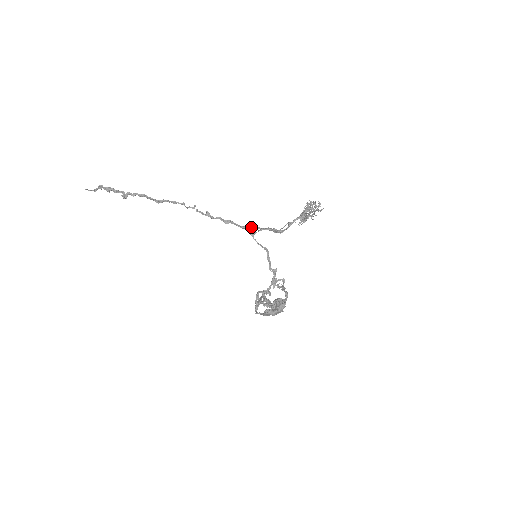
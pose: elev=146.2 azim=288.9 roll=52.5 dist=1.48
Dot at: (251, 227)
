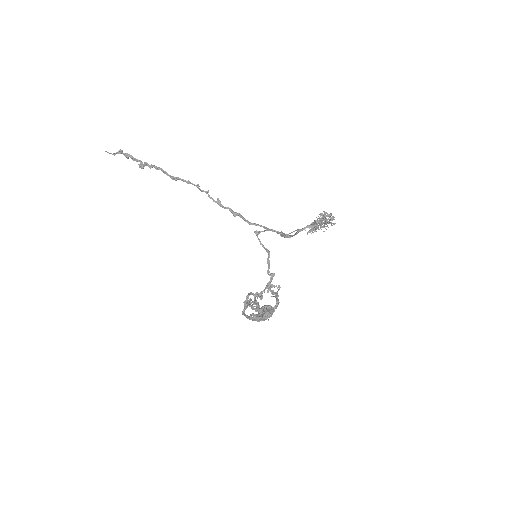
Dot at: (258, 225)
